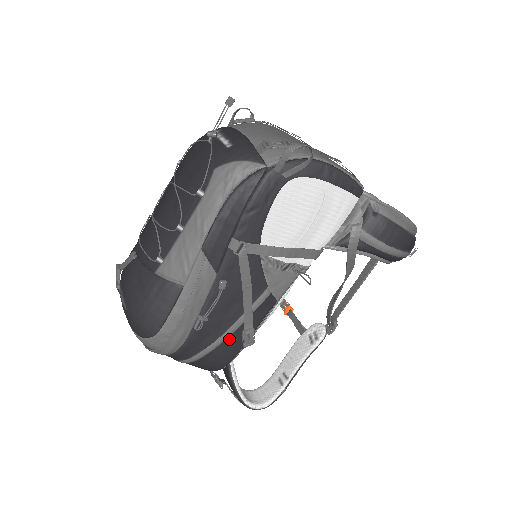
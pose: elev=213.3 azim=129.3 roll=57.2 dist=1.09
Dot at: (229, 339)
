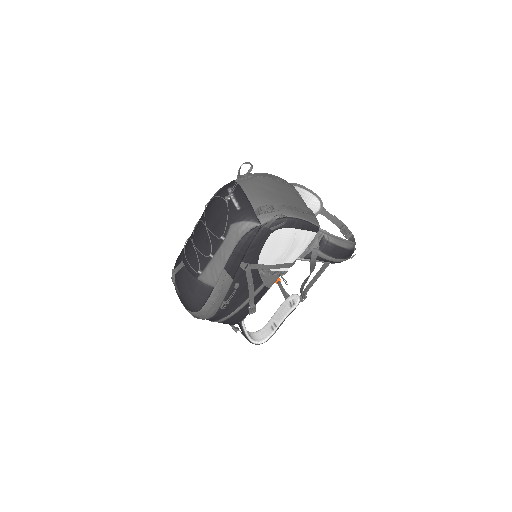
Dot at: (241, 310)
